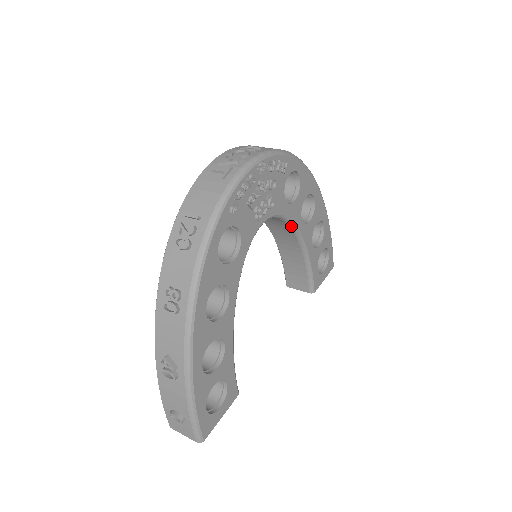
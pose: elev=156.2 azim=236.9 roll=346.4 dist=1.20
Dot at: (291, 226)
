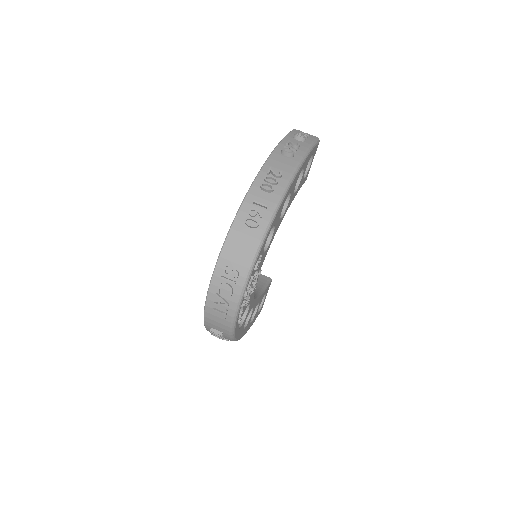
Dot at: occluded
